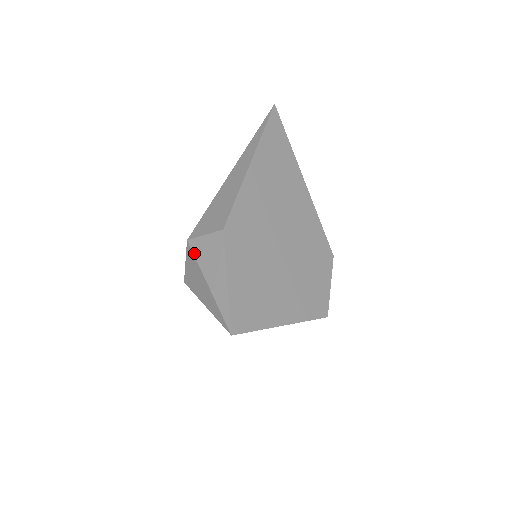
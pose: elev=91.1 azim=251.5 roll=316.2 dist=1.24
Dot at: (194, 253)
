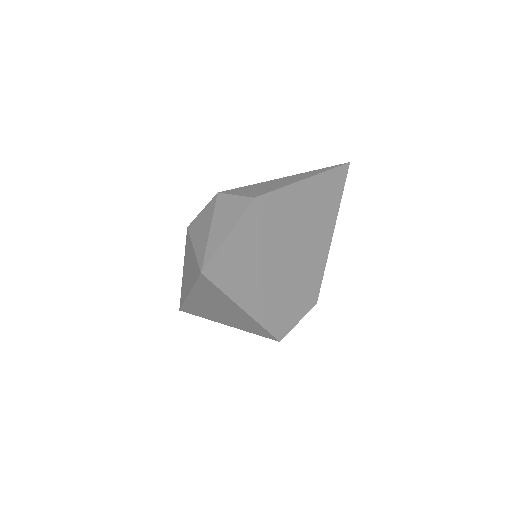
Dot at: (216, 203)
